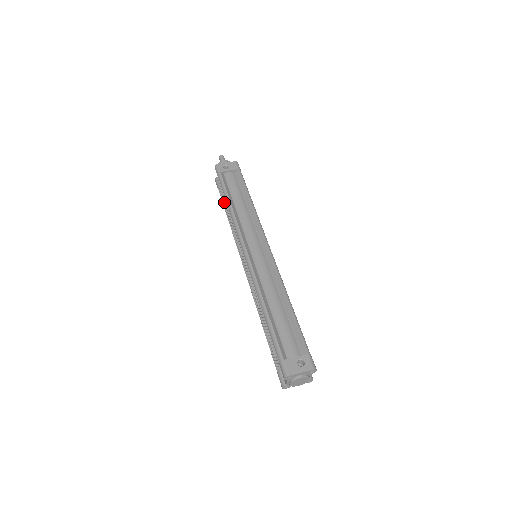
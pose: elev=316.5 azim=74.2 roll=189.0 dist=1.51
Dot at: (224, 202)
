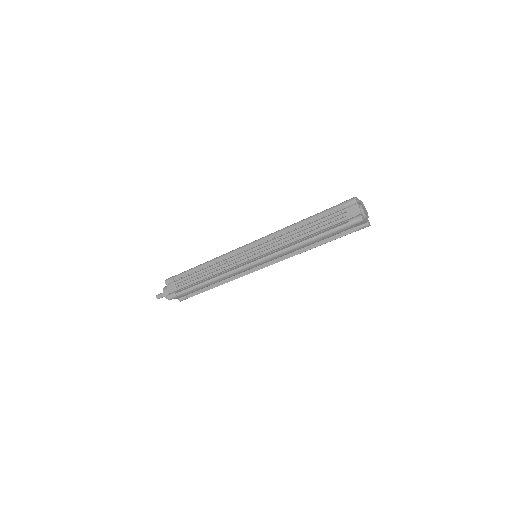
Dot at: (194, 278)
